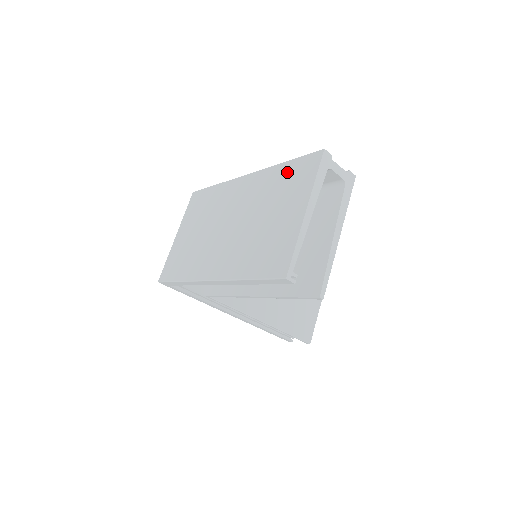
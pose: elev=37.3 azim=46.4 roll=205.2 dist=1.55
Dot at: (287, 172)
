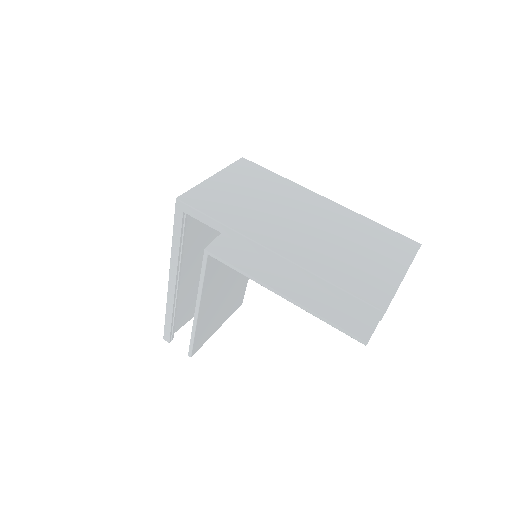
Dot at: (380, 232)
